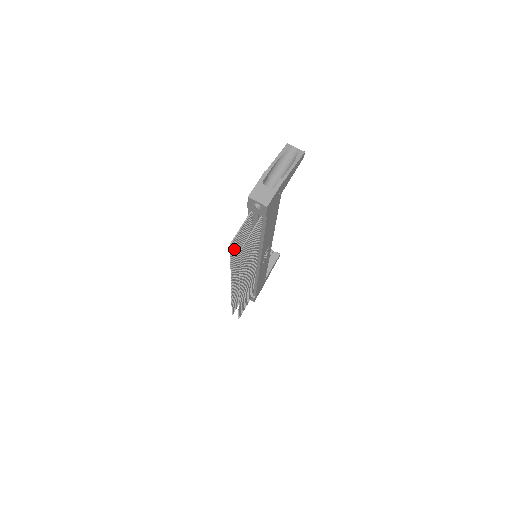
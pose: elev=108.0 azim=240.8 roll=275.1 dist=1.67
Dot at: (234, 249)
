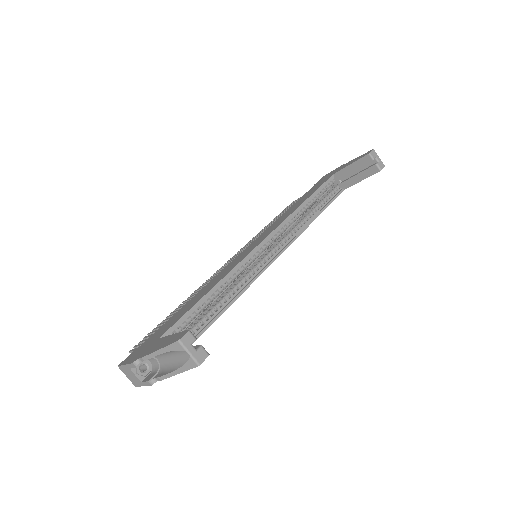
Dot at: (152, 333)
